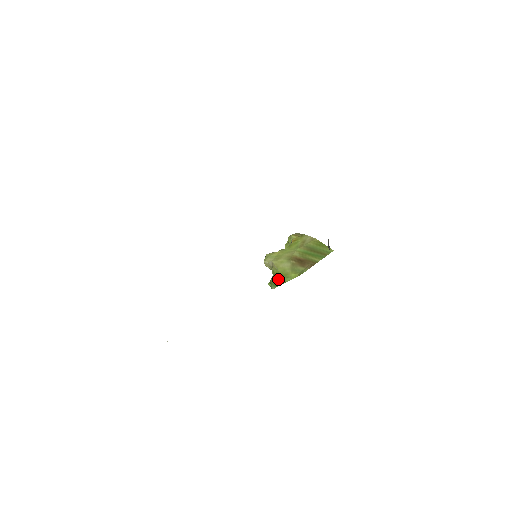
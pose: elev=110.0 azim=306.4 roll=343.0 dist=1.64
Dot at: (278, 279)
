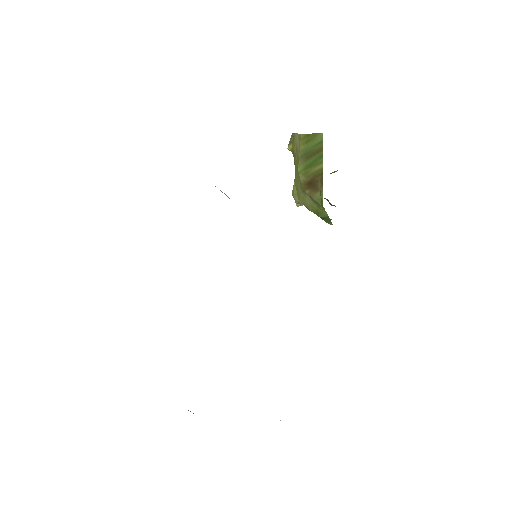
Dot at: occluded
